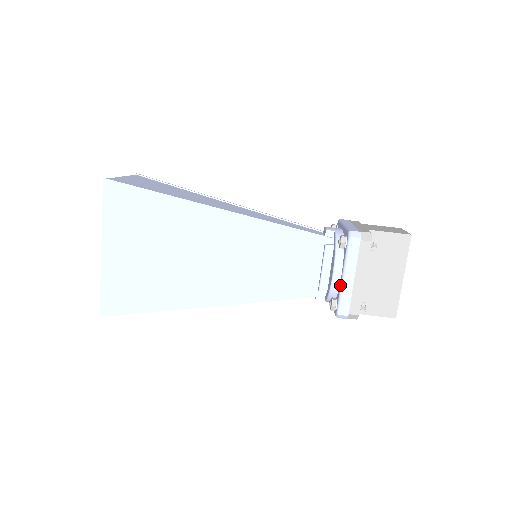
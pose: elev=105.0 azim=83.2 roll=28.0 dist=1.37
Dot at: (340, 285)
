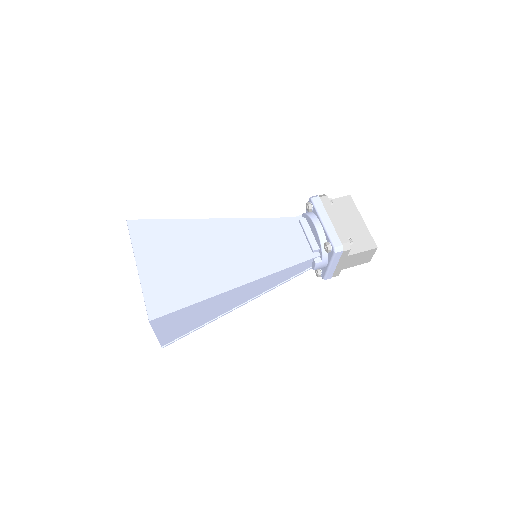
Dot at: (324, 229)
